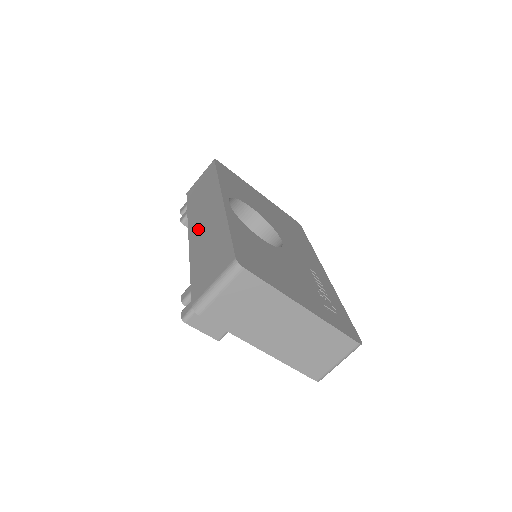
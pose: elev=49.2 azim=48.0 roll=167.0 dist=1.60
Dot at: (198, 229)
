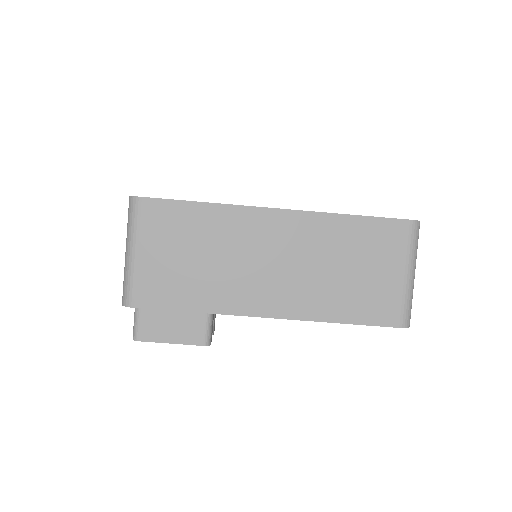
Dot at: occluded
